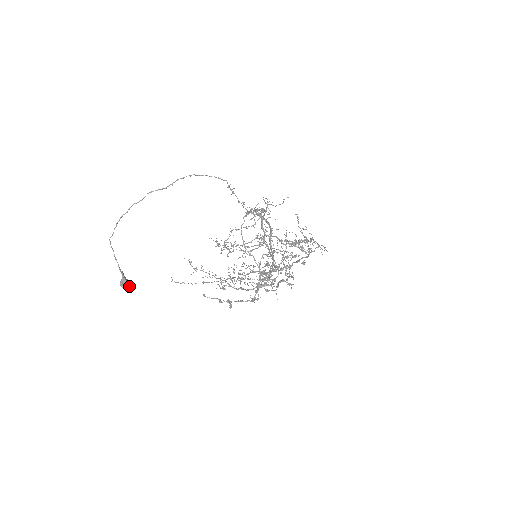
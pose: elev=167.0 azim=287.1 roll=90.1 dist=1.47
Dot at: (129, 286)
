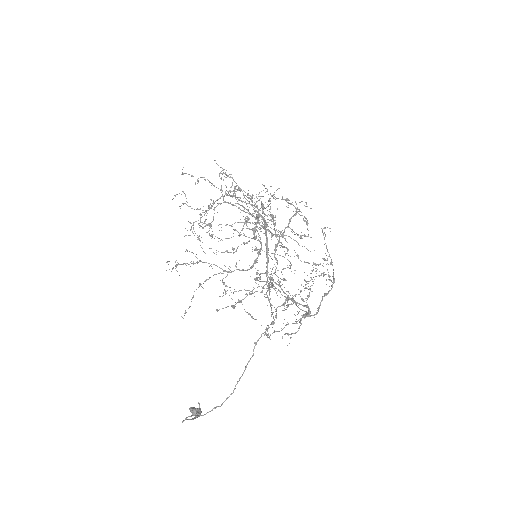
Dot at: (200, 410)
